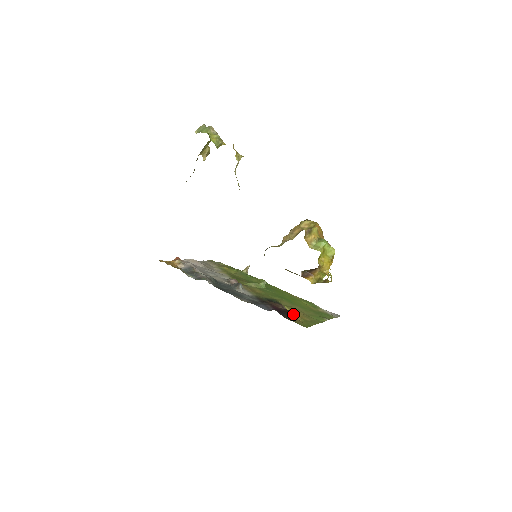
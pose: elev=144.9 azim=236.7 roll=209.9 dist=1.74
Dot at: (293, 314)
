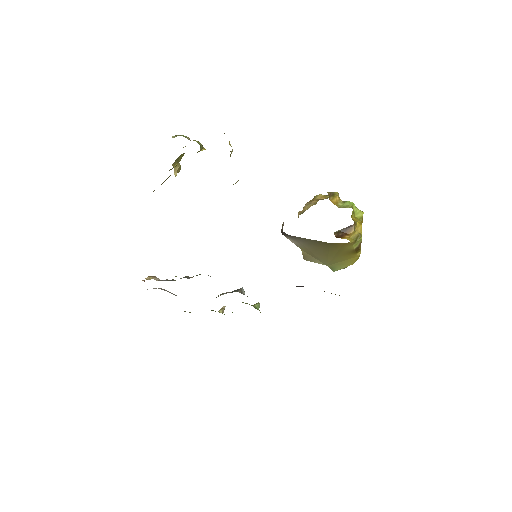
Dot at: occluded
